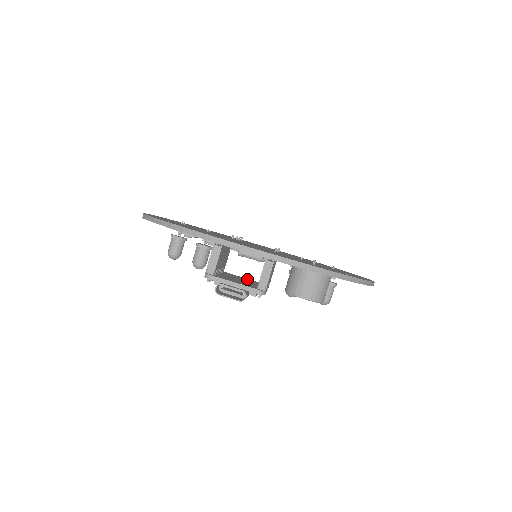
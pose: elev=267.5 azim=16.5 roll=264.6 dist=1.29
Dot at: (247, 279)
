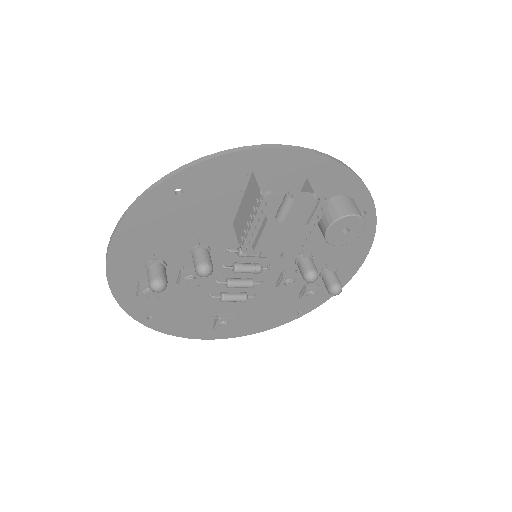
Dot at: occluded
